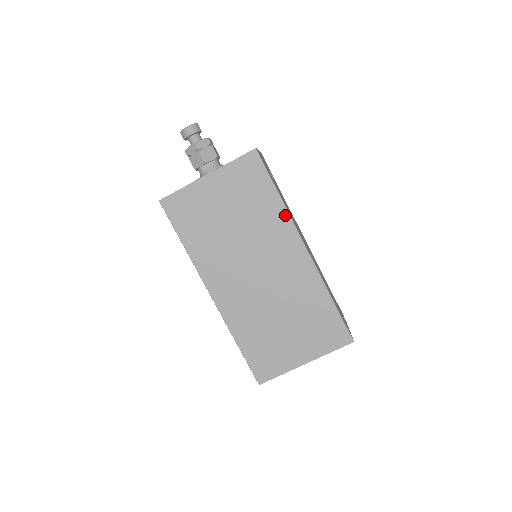
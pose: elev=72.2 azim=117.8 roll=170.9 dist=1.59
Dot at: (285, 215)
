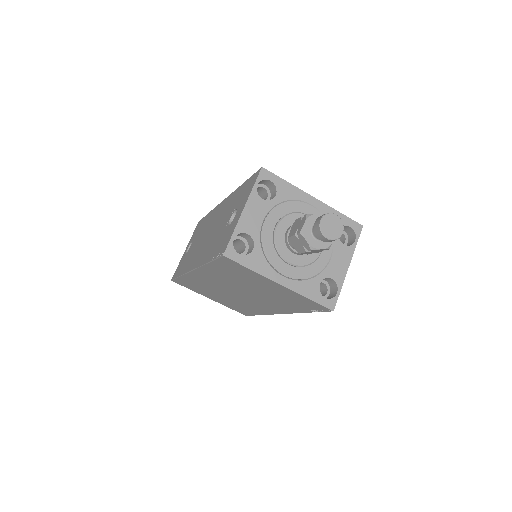
Dot at: (293, 312)
